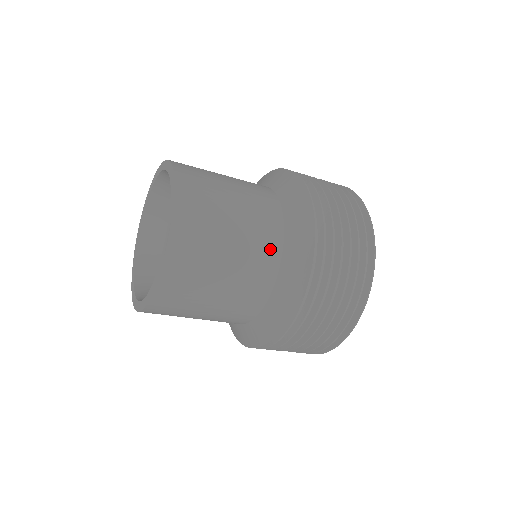
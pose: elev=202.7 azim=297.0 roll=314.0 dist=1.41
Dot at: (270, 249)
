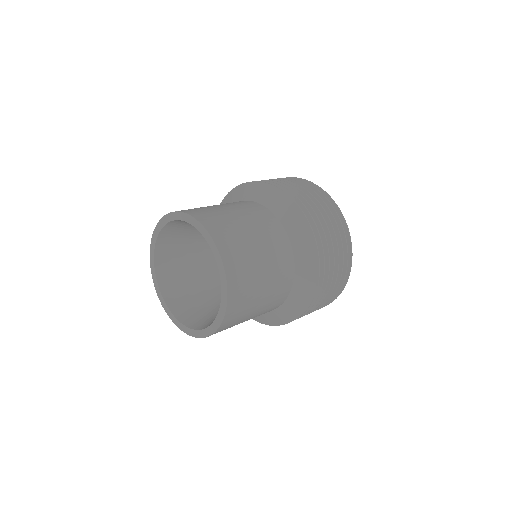
Dot at: (271, 310)
